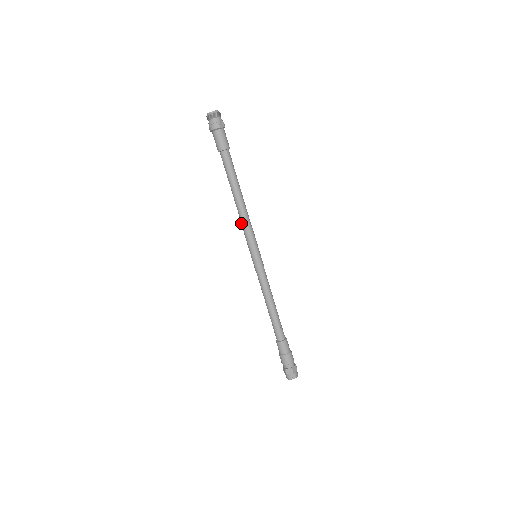
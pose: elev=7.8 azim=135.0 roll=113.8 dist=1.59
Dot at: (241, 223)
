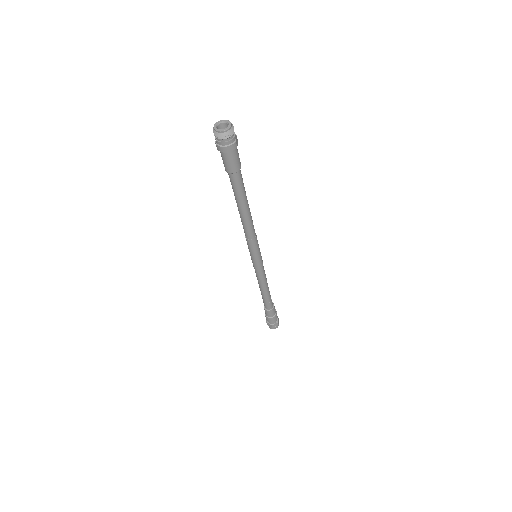
Dot at: (246, 235)
